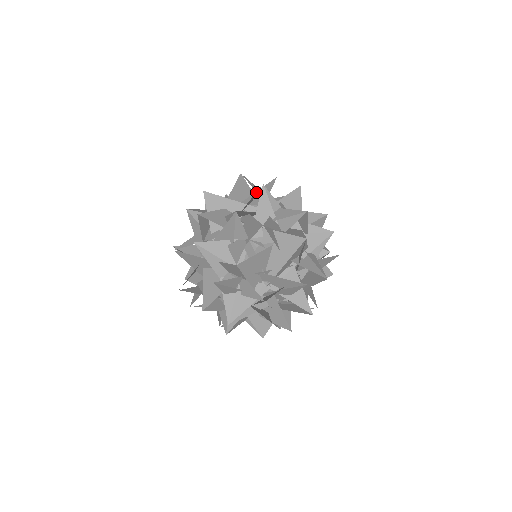
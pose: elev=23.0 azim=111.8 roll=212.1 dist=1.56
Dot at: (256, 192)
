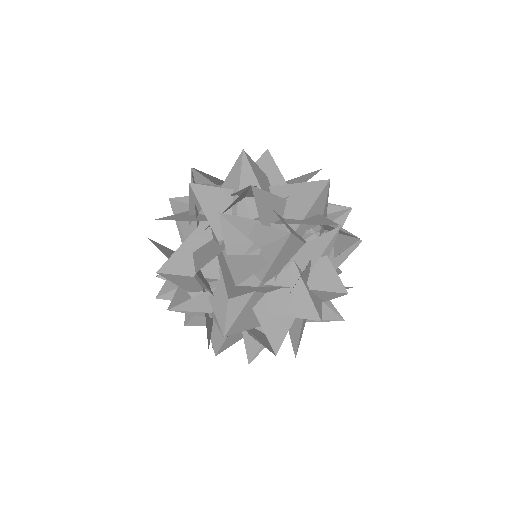
Dot at: occluded
